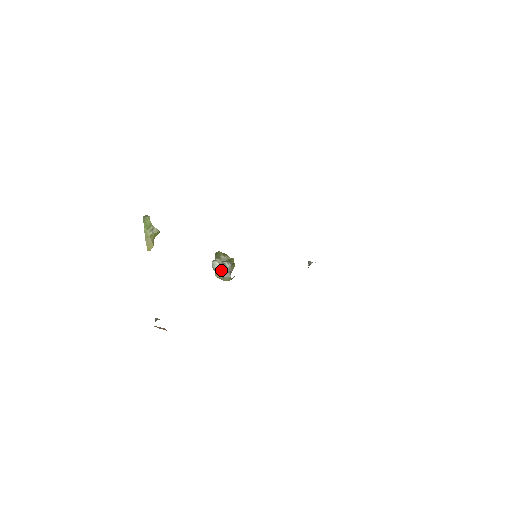
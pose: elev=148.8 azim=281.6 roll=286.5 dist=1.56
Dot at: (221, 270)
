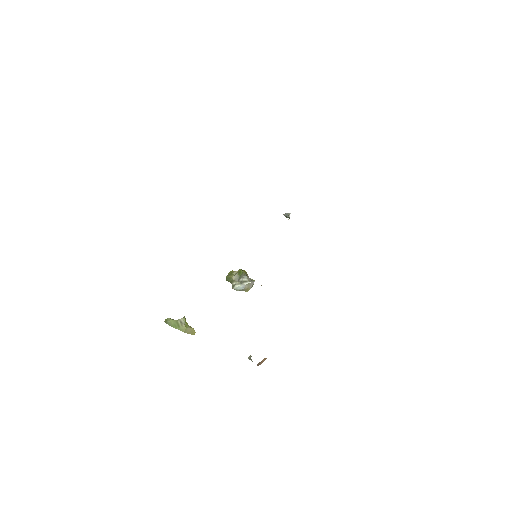
Dot at: (245, 287)
